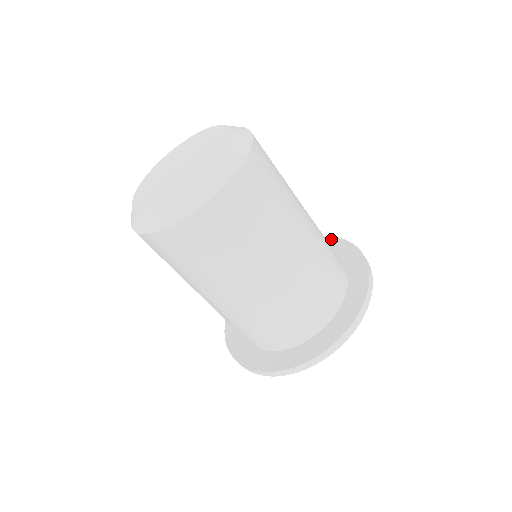
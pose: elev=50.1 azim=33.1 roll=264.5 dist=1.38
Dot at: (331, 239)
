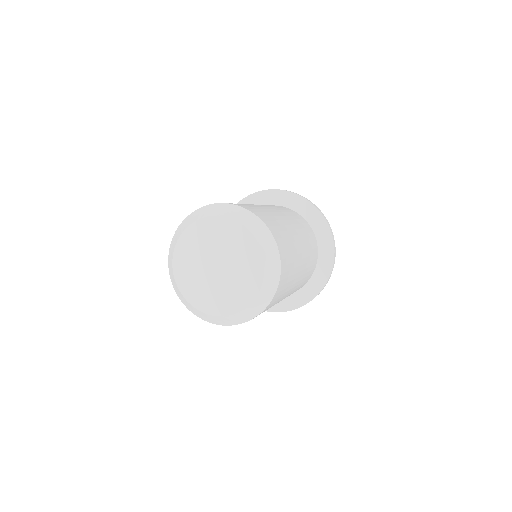
Dot at: (331, 242)
